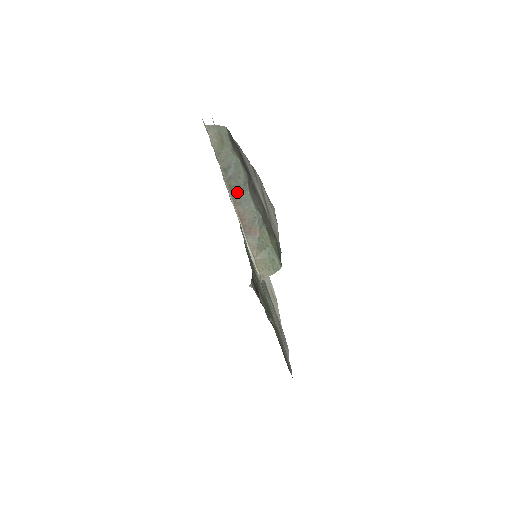
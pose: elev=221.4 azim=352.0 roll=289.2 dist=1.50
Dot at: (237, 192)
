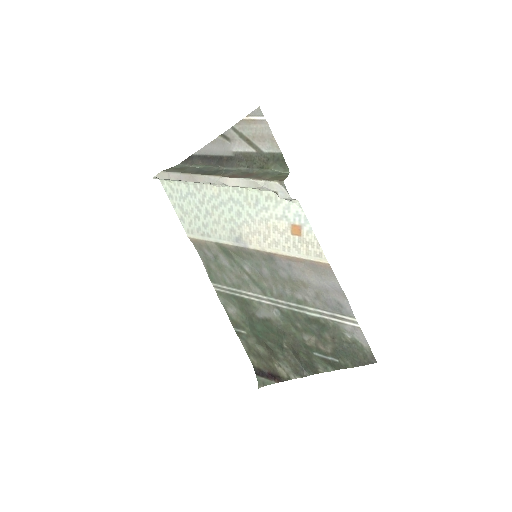
Dot at: (217, 173)
